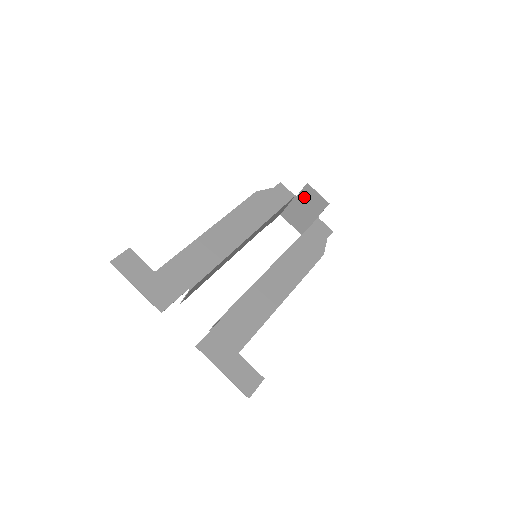
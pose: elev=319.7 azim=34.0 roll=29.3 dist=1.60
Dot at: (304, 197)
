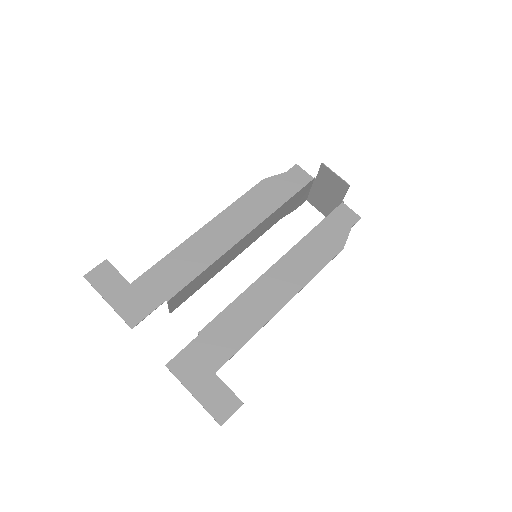
Dot at: (323, 179)
